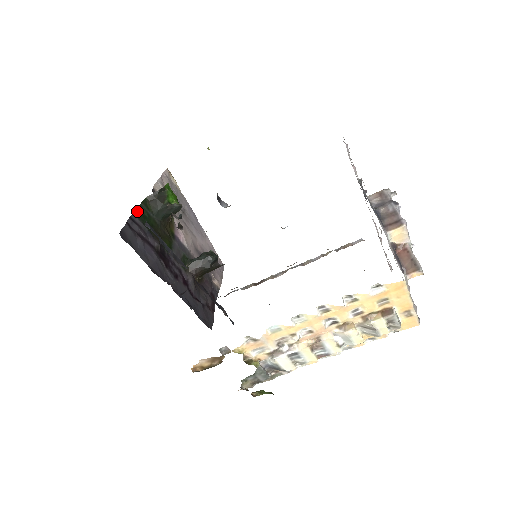
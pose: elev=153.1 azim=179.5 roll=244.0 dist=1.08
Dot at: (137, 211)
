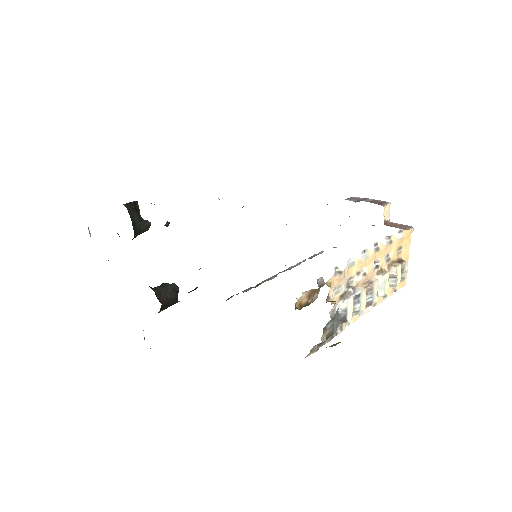
Dot at: occluded
